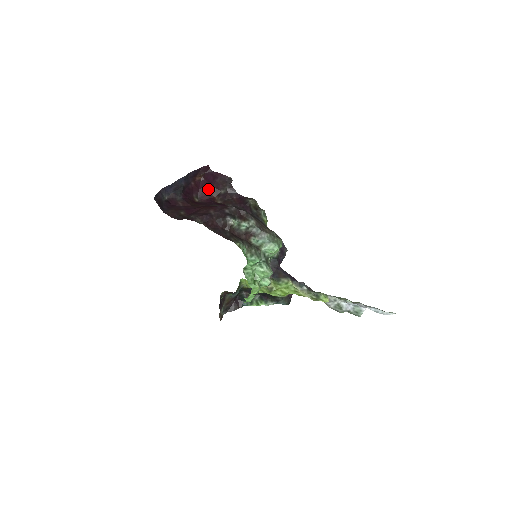
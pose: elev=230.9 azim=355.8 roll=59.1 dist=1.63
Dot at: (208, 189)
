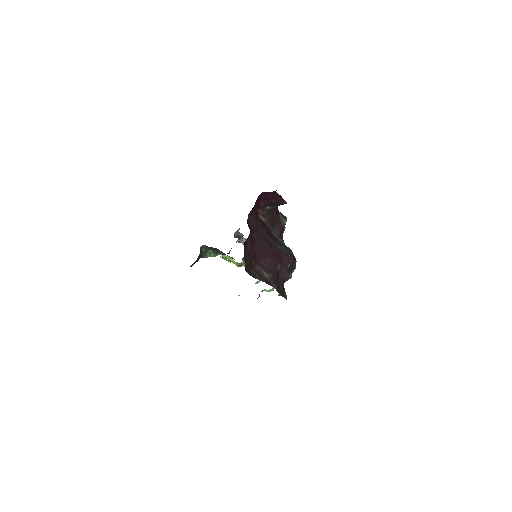
Dot at: (260, 205)
